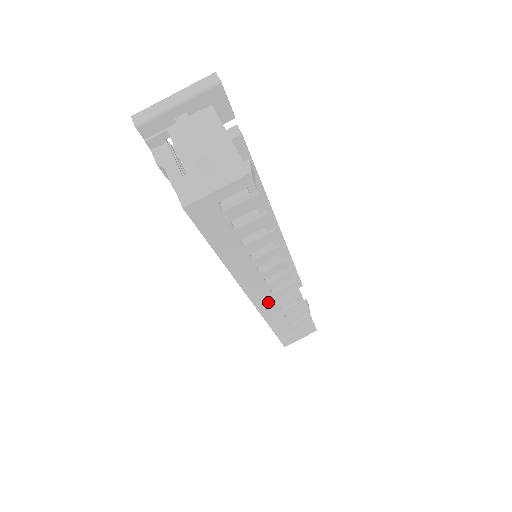
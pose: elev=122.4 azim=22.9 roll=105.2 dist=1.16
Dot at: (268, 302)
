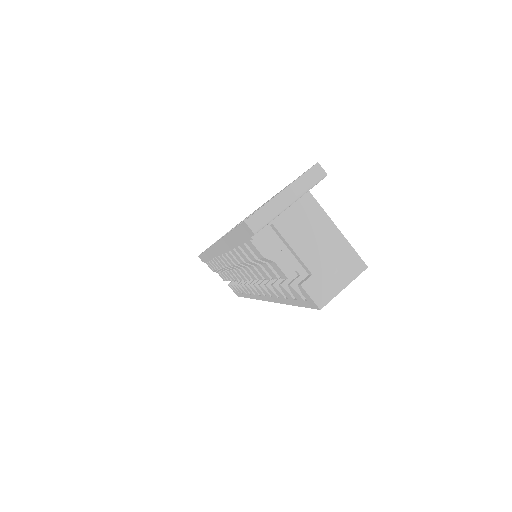
Dot at: occluded
